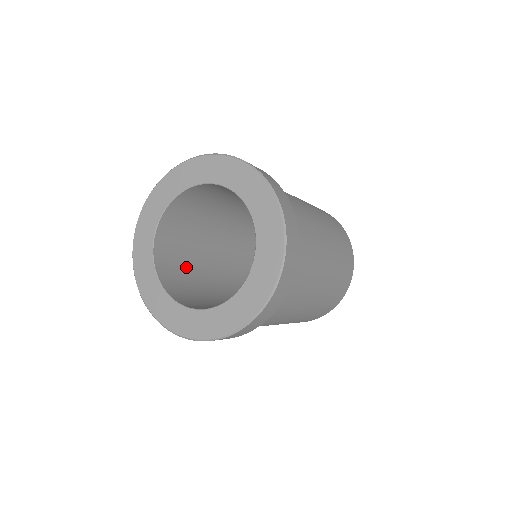
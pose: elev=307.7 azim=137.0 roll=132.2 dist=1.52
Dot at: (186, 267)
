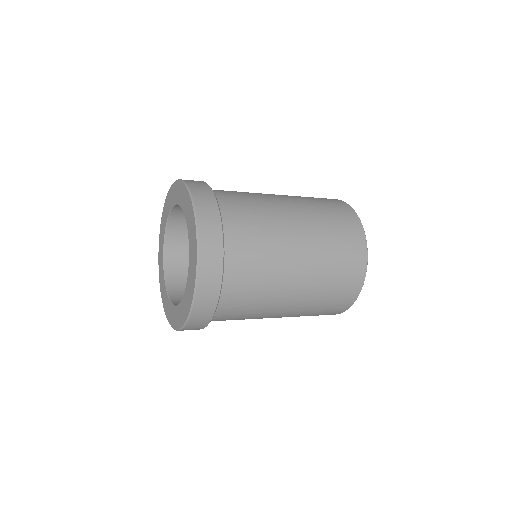
Dot at: occluded
